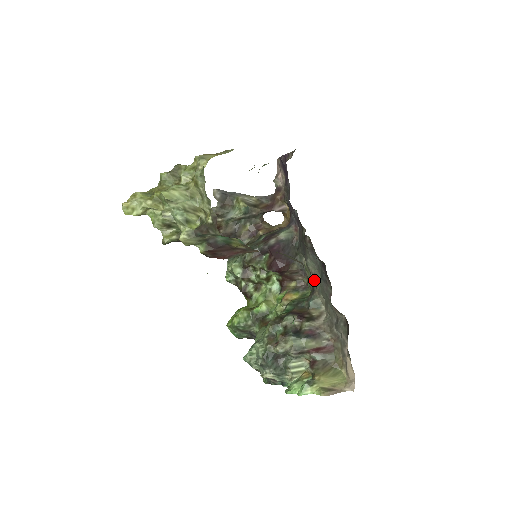
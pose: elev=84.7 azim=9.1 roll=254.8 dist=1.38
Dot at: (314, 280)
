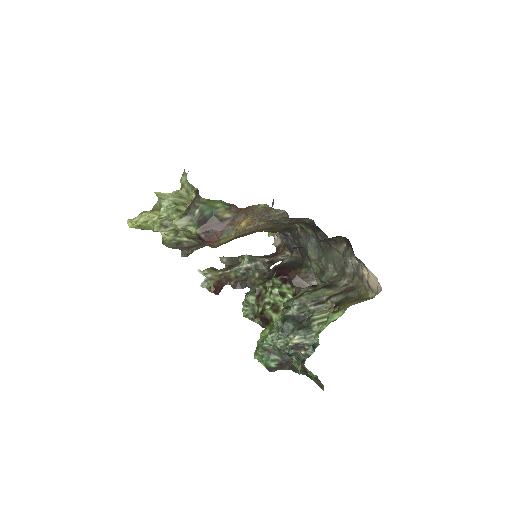
Dot at: (319, 262)
